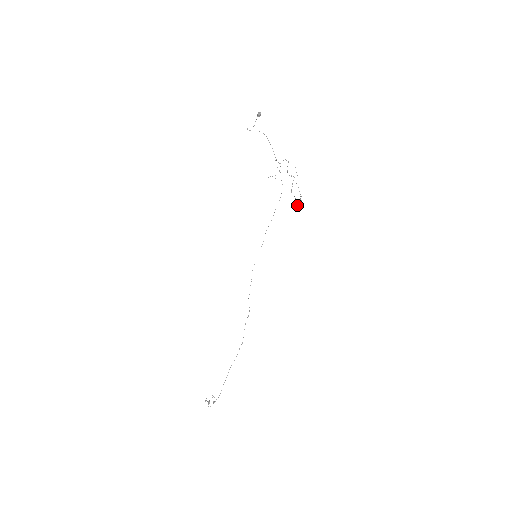
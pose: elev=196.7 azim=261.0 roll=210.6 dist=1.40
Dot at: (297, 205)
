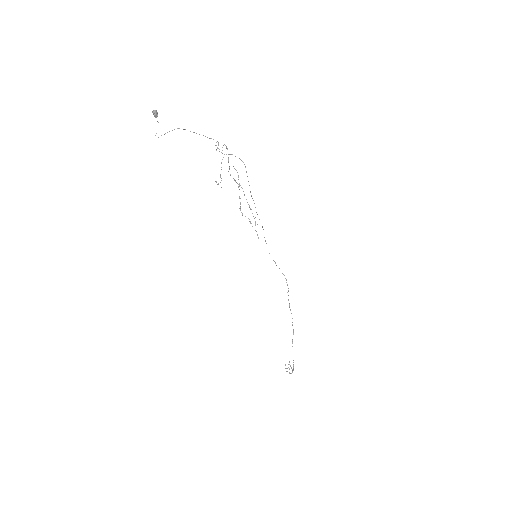
Dot at: occluded
